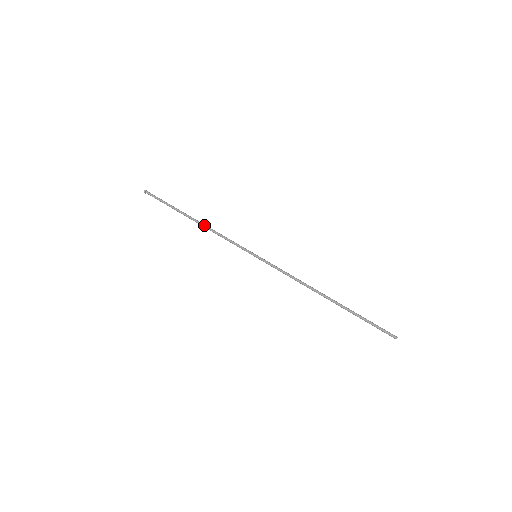
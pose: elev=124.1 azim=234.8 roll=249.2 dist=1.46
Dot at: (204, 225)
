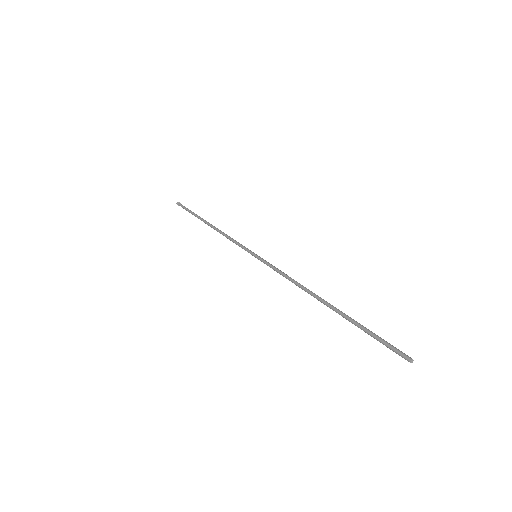
Dot at: (216, 228)
